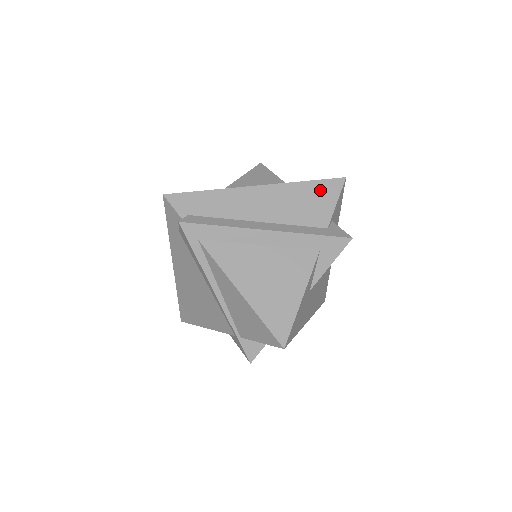
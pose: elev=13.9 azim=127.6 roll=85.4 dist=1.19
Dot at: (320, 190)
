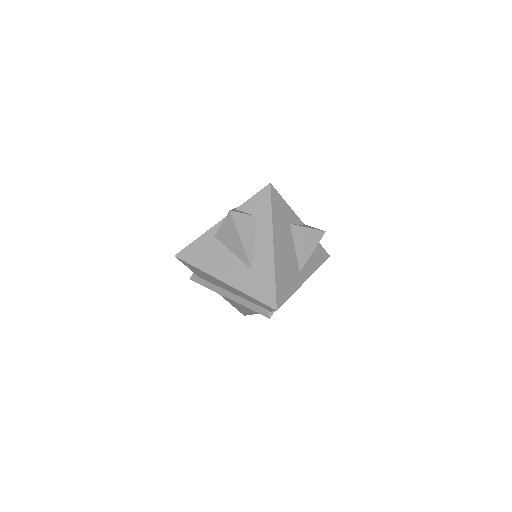
Dot at: occluded
